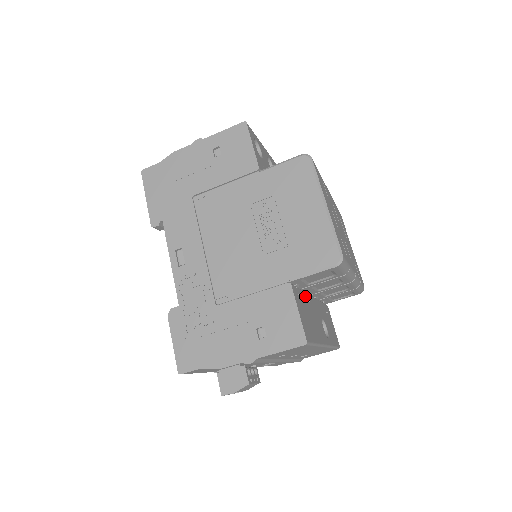
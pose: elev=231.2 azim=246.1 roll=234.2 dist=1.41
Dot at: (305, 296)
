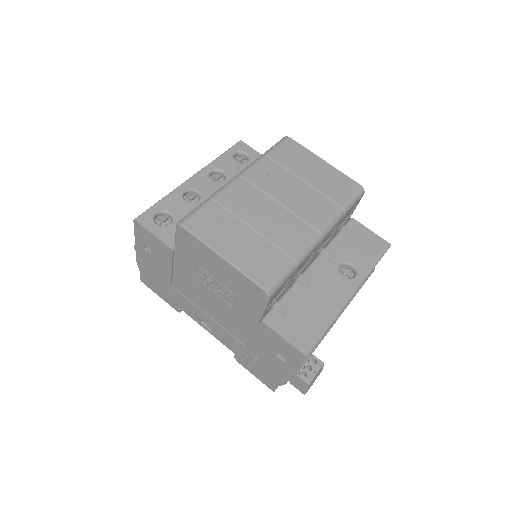
Dot at: (294, 291)
